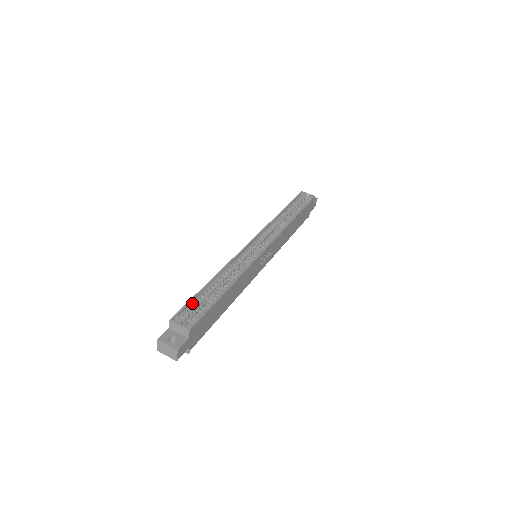
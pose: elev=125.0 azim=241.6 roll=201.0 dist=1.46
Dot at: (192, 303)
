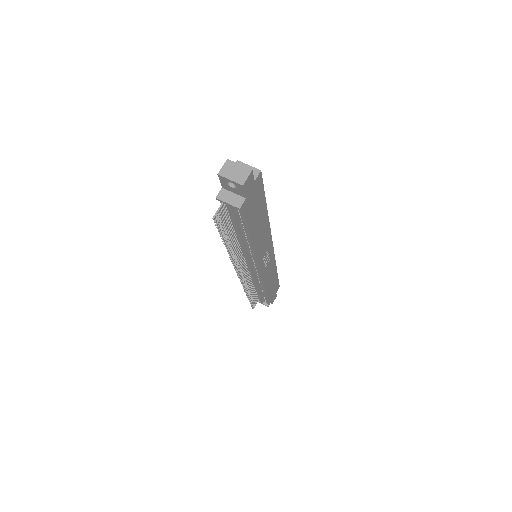
Dot at: occluded
